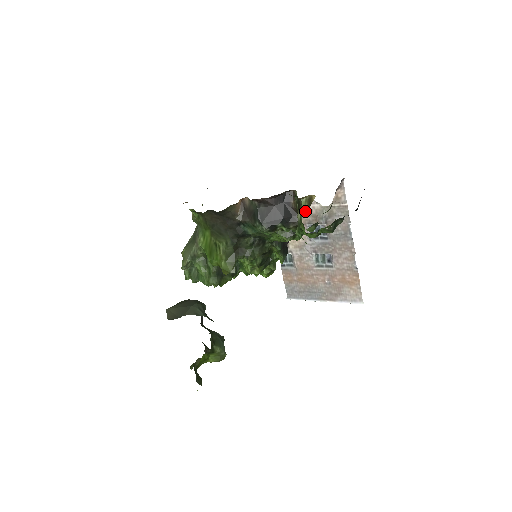
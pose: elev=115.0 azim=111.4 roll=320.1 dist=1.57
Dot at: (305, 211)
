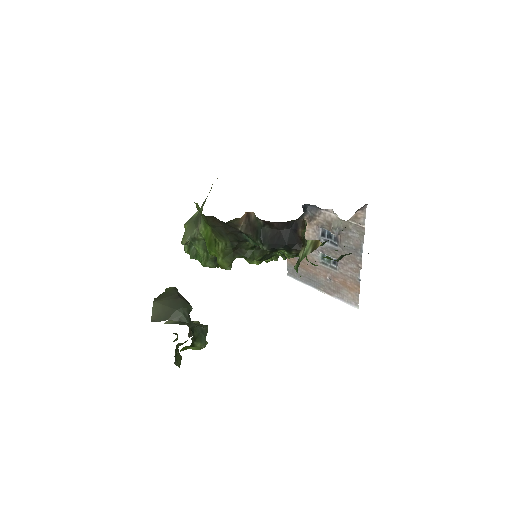
Dot at: (308, 254)
